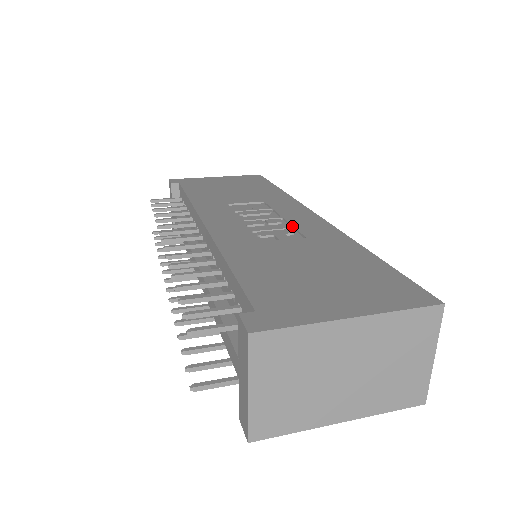
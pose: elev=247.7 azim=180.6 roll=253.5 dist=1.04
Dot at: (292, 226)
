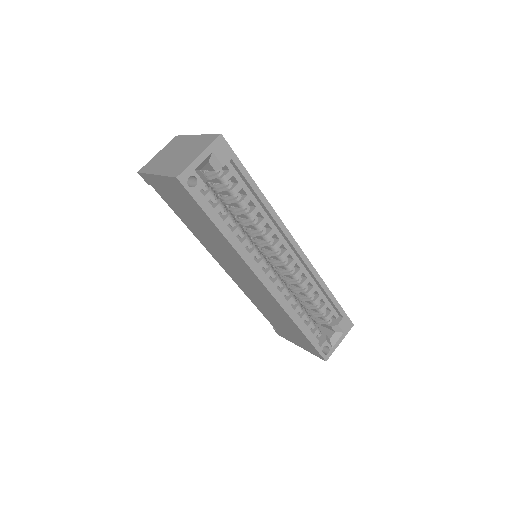
Dot at: occluded
